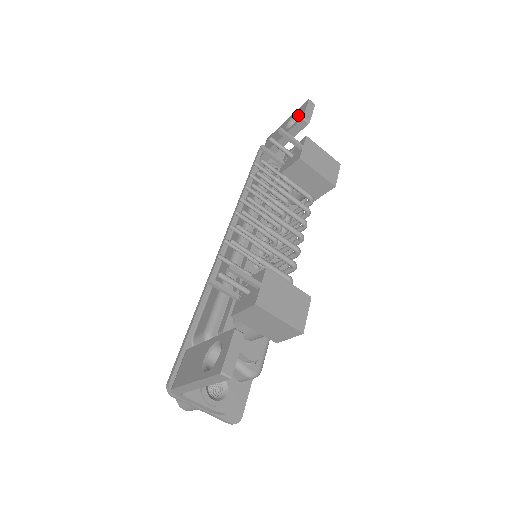
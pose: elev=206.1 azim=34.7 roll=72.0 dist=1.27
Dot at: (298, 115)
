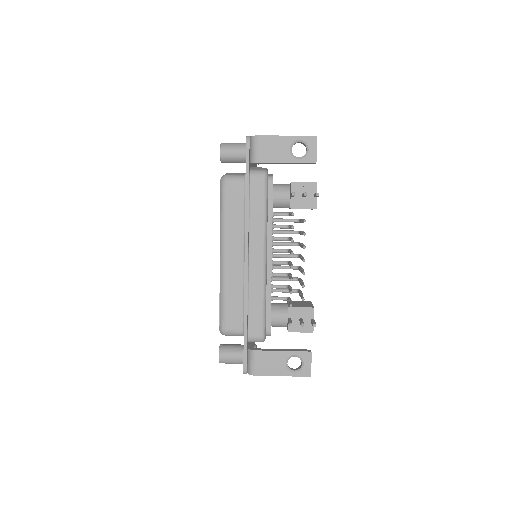
Dot at: (302, 143)
